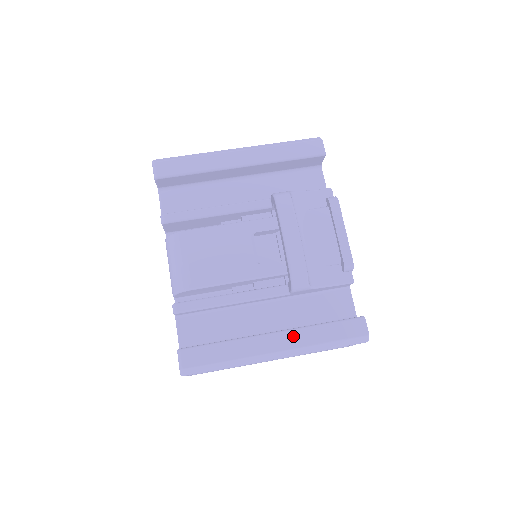
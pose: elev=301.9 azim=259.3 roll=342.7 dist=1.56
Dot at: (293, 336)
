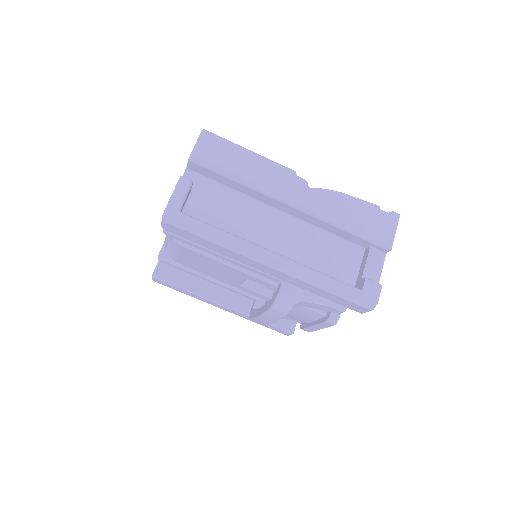
Dot at: (237, 313)
